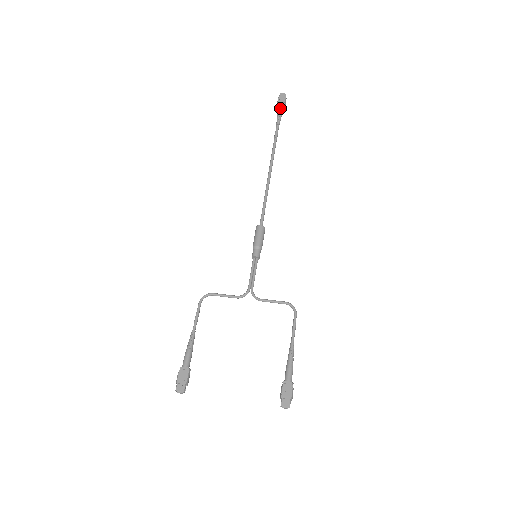
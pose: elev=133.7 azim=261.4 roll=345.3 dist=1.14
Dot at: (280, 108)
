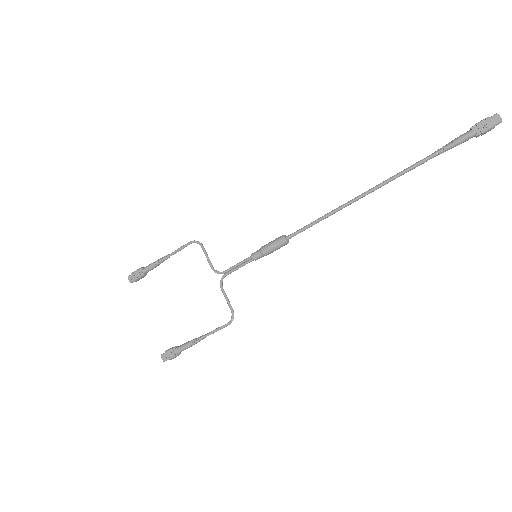
Dot at: (465, 136)
